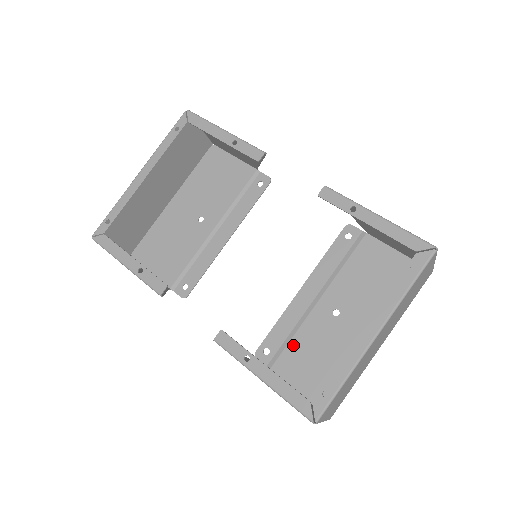
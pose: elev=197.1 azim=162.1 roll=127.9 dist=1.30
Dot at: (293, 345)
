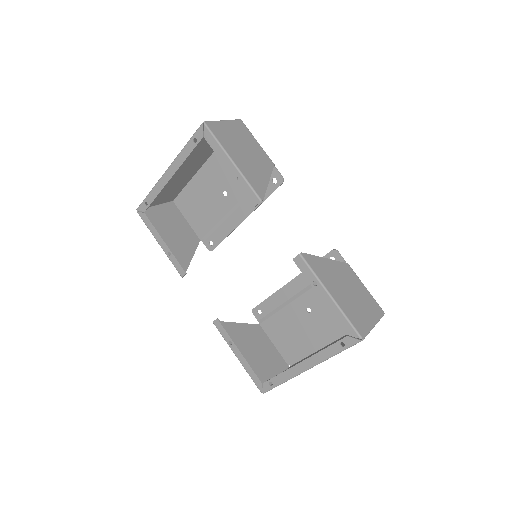
Dot at: (276, 317)
